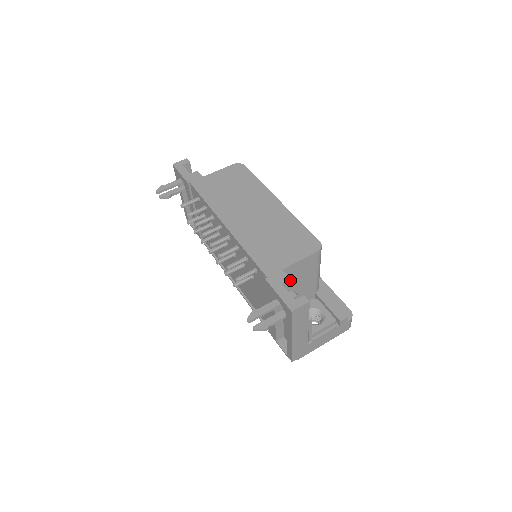
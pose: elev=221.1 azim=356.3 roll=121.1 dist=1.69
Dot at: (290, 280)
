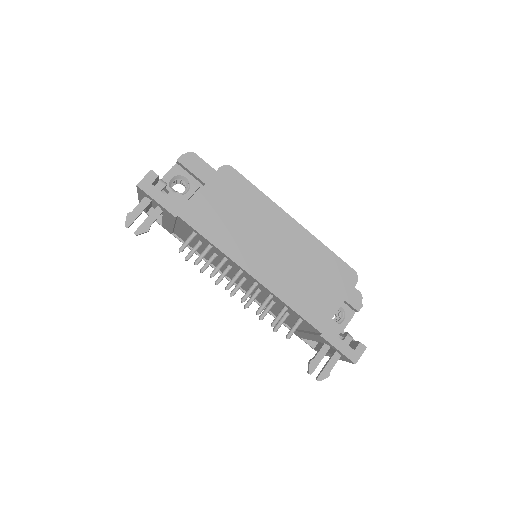
Dot at: (342, 328)
